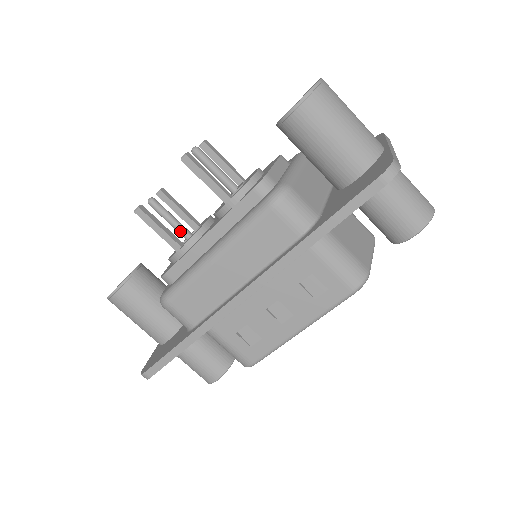
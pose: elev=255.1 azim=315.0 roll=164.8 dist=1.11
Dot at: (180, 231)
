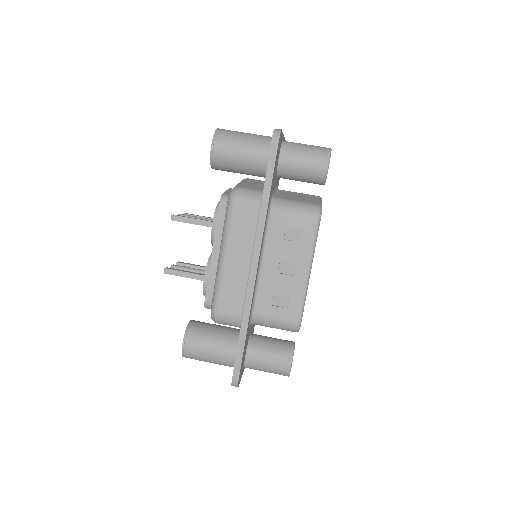
Dot at: occluded
